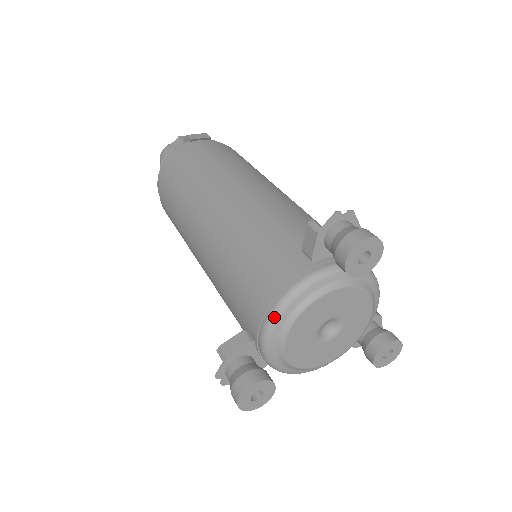
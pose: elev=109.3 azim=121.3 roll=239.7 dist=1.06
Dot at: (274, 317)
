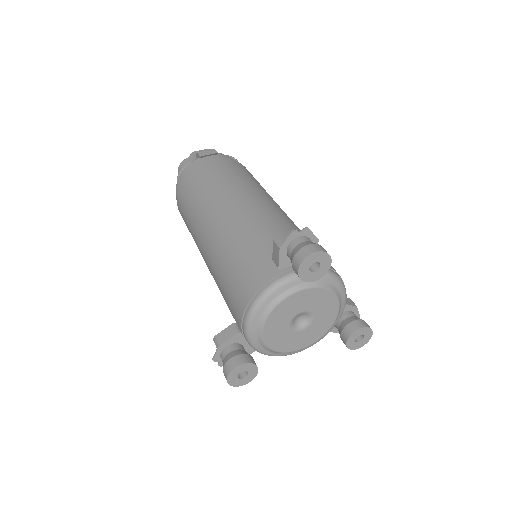
Dot at: (251, 314)
